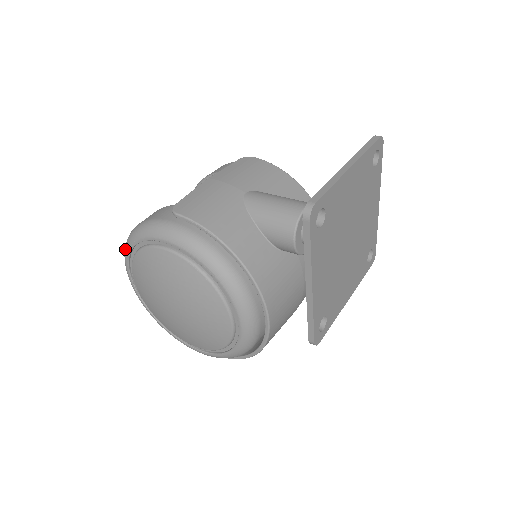
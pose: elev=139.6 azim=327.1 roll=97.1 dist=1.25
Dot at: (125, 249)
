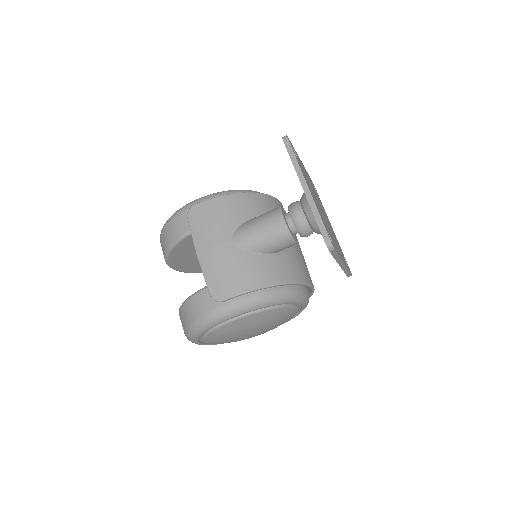
Dot at: (192, 339)
